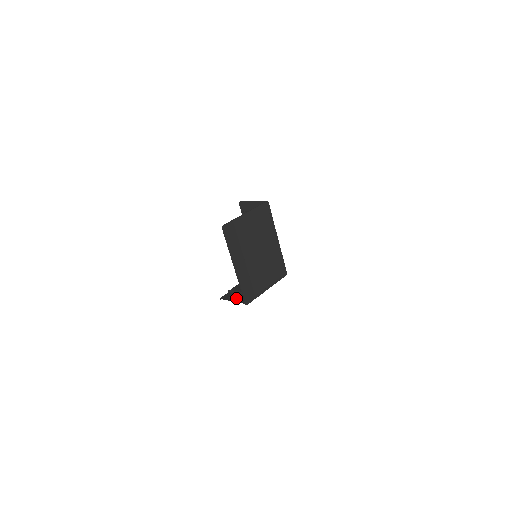
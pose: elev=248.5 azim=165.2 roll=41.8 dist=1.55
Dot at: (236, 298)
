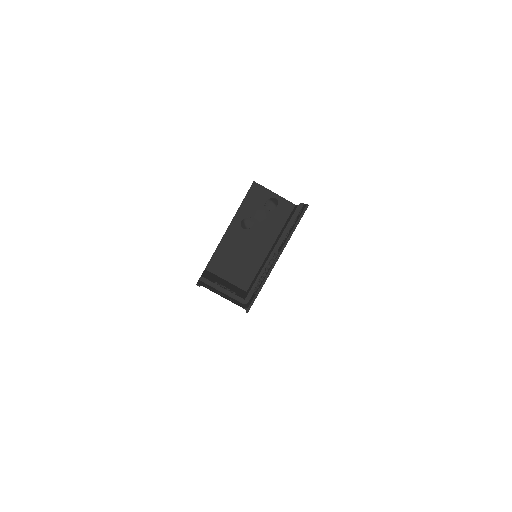
Dot at: (224, 295)
